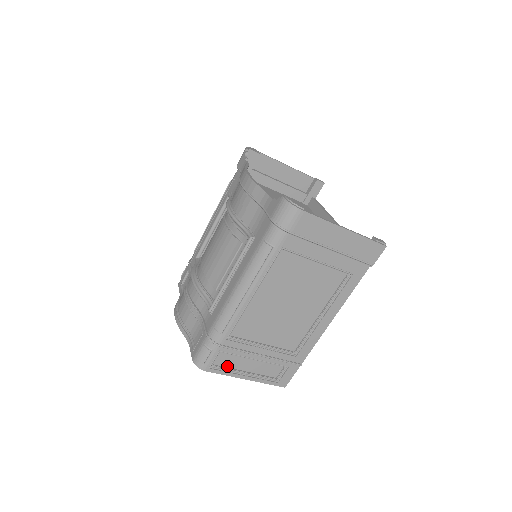
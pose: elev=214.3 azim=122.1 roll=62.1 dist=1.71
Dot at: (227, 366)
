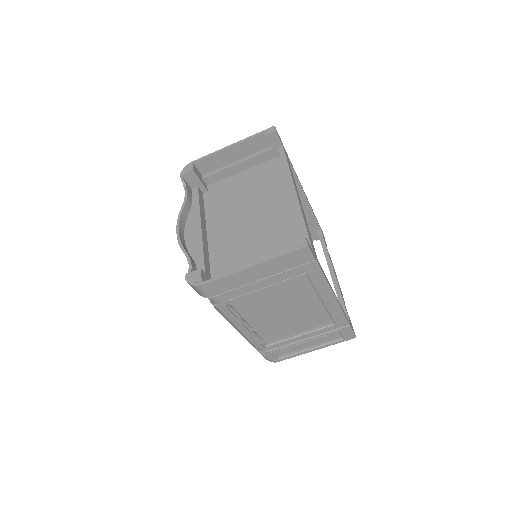
Dot at: (290, 352)
